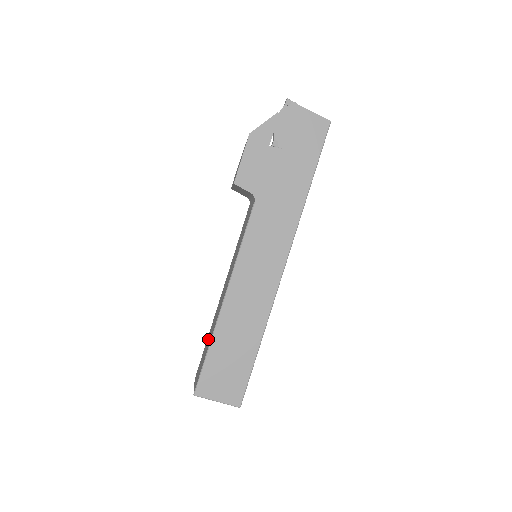
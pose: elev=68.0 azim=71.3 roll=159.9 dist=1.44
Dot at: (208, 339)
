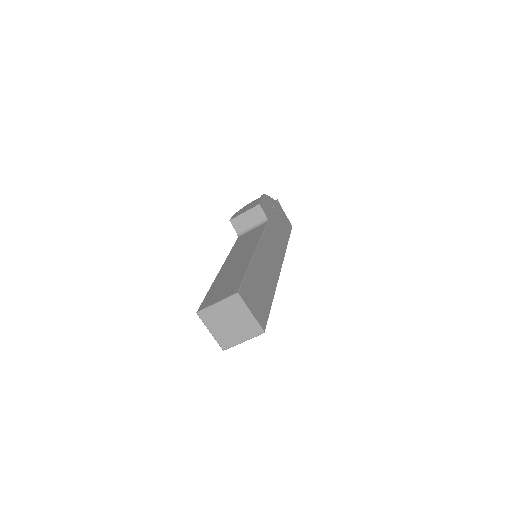
Dot at: (224, 280)
